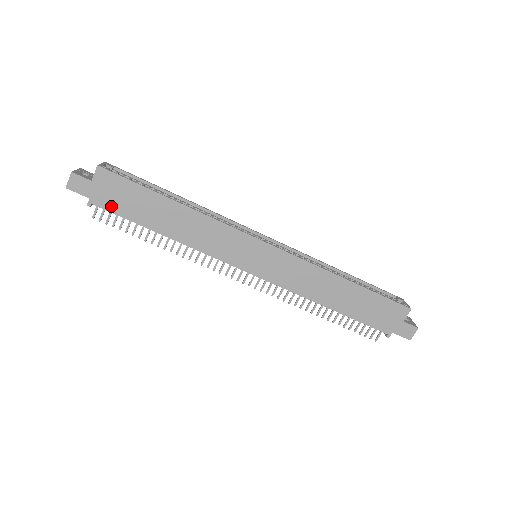
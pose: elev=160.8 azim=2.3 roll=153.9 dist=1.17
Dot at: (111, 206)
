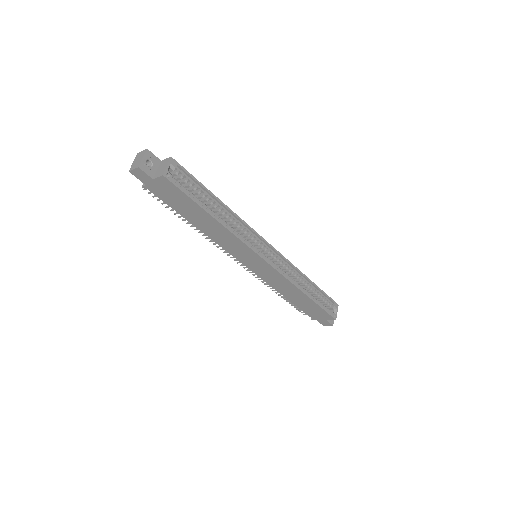
Dot at: (162, 196)
